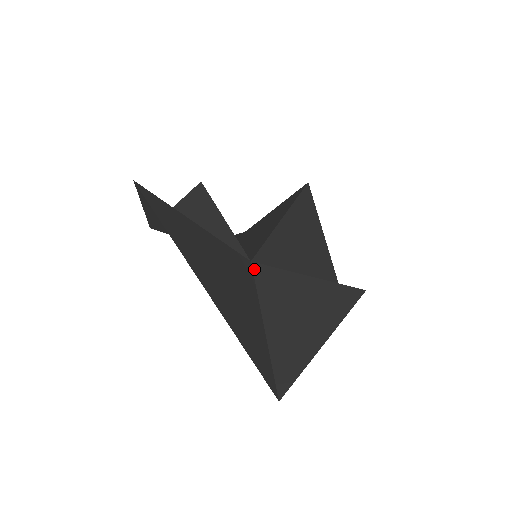
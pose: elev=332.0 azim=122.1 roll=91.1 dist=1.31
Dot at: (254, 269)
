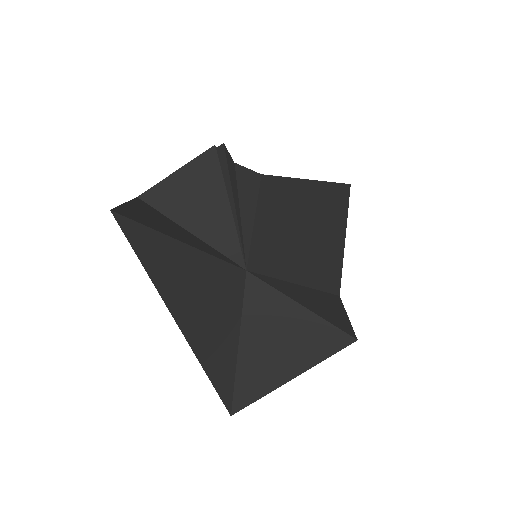
Dot at: (247, 281)
